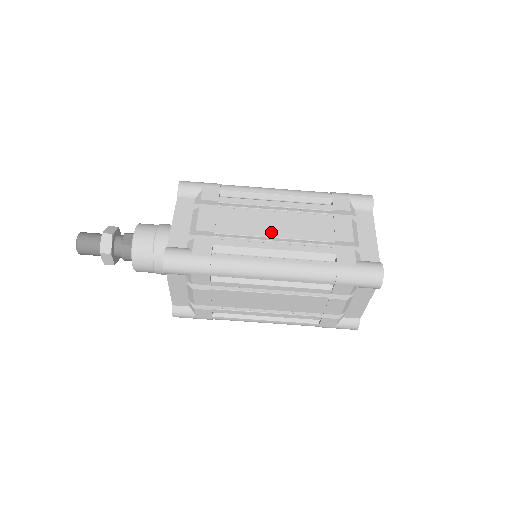
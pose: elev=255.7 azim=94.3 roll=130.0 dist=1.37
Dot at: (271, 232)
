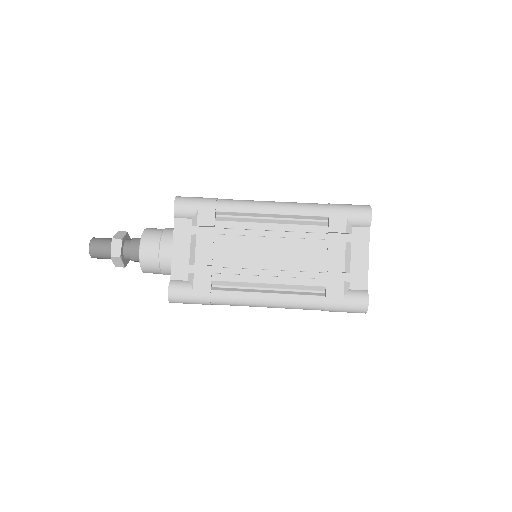
Dot at: occluded
